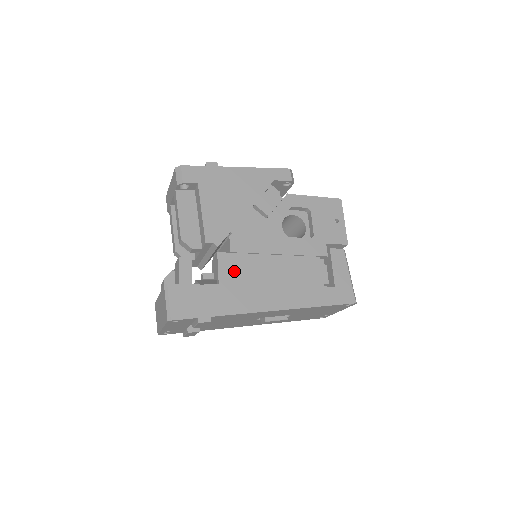
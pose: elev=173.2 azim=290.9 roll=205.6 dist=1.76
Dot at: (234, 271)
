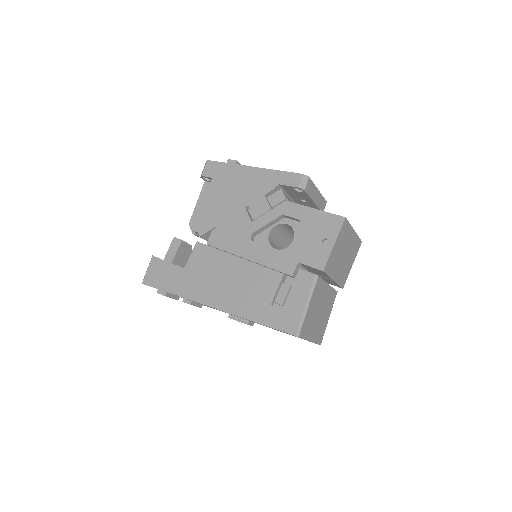
Dot at: (201, 261)
